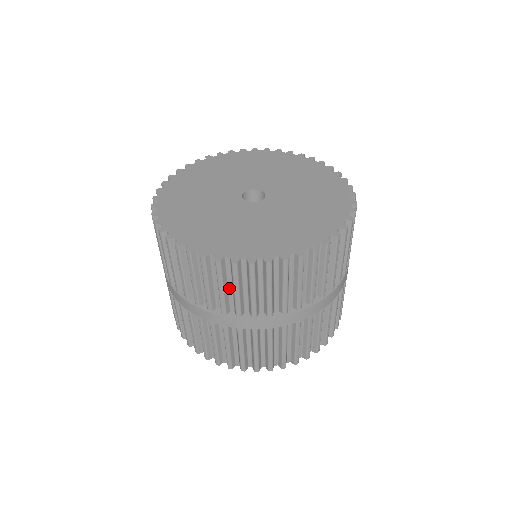
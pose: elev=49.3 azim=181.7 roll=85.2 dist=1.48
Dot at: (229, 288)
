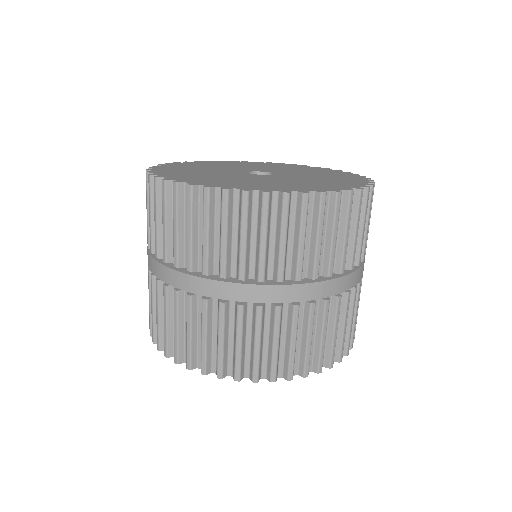
Dot at: occluded
